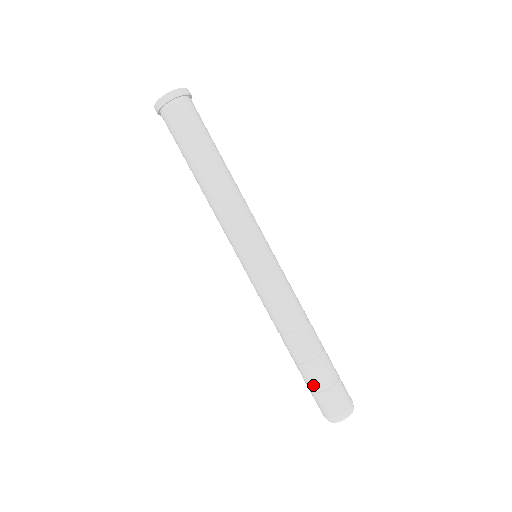
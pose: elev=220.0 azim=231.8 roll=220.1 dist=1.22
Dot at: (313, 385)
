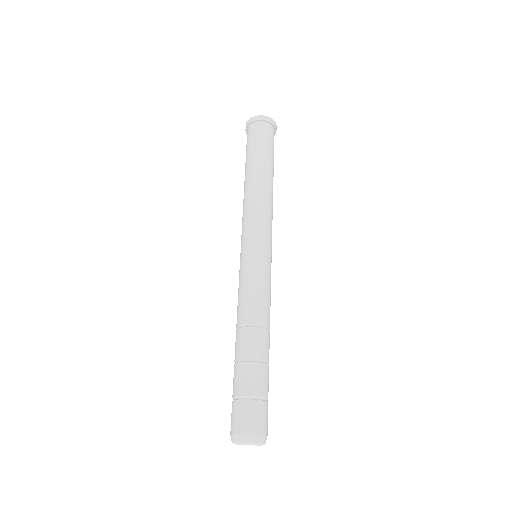
Dot at: (239, 389)
